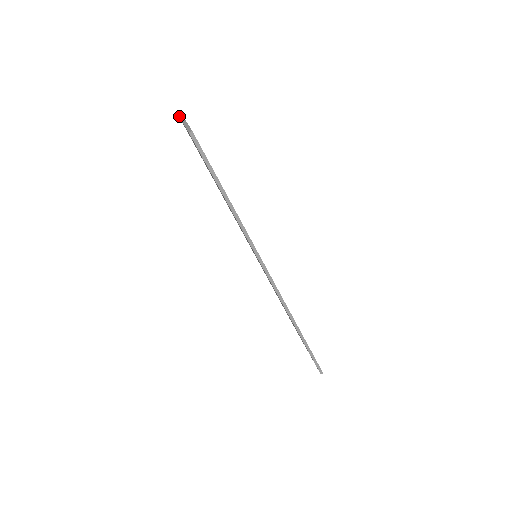
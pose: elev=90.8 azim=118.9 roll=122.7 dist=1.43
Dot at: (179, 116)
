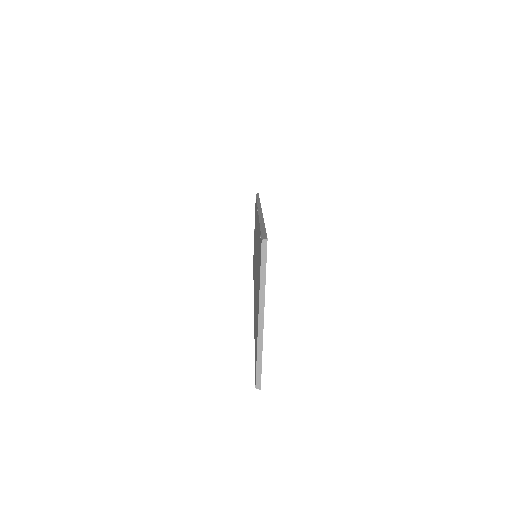
Dot at: (260, 281)
